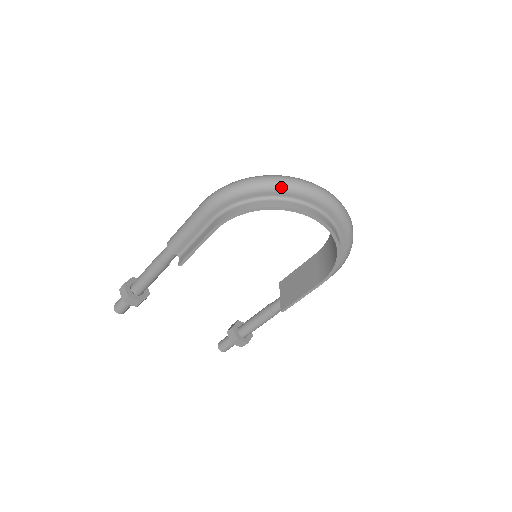
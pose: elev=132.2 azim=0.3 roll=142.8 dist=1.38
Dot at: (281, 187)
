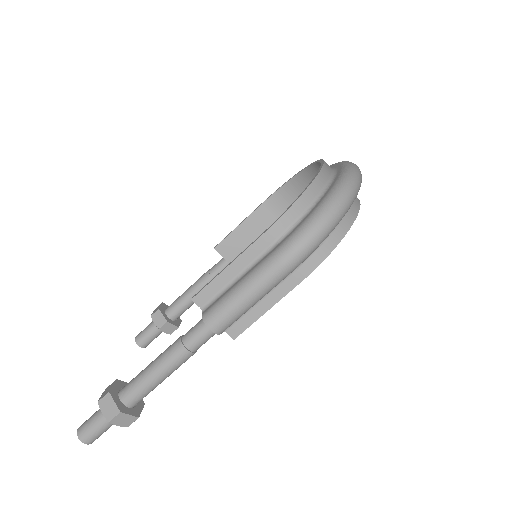
Dot at: occluded
